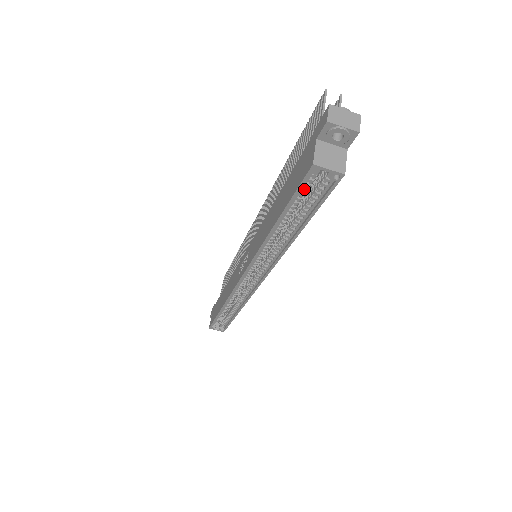
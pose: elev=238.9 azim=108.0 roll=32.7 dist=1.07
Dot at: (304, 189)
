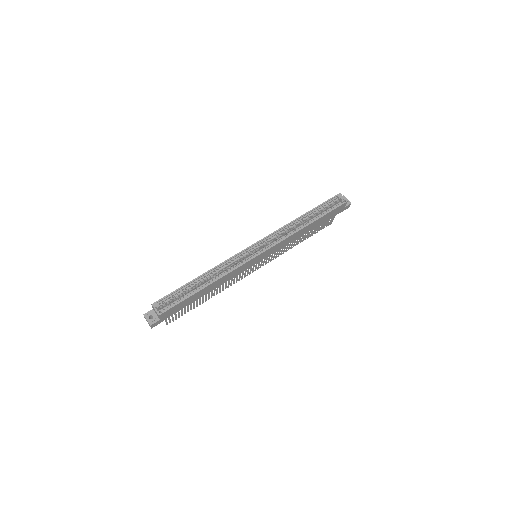
Dot at: (329, 203)
